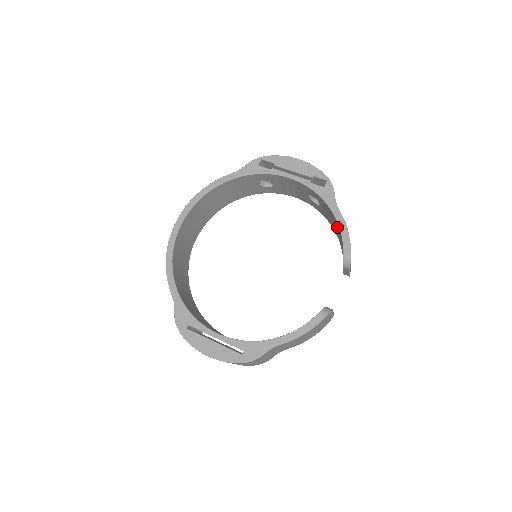
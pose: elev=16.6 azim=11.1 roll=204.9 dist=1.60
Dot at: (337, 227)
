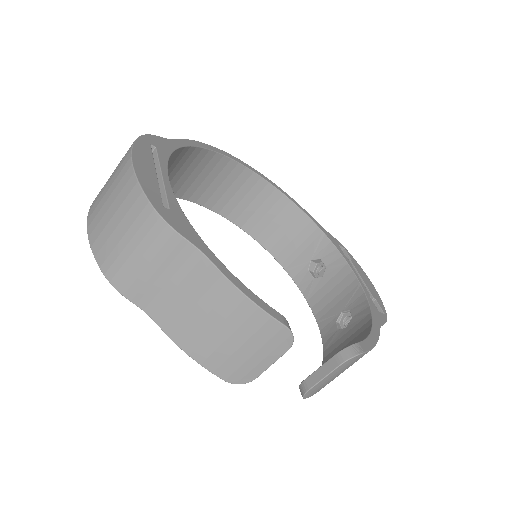
Dot at: (355, 342)
